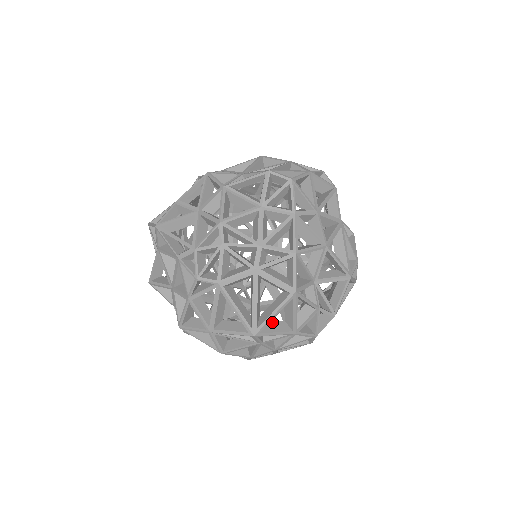
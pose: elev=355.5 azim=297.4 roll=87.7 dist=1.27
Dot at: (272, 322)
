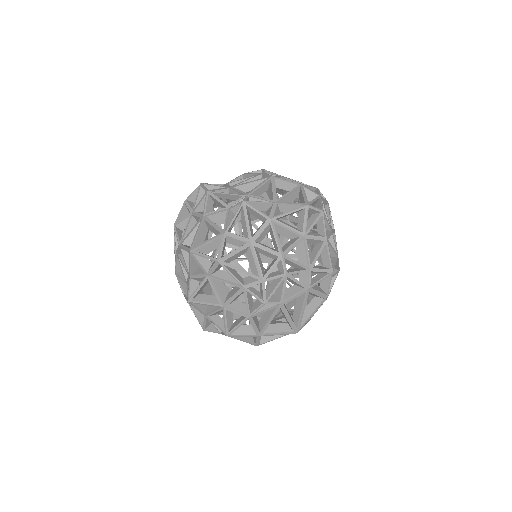
Dot at: occluded
